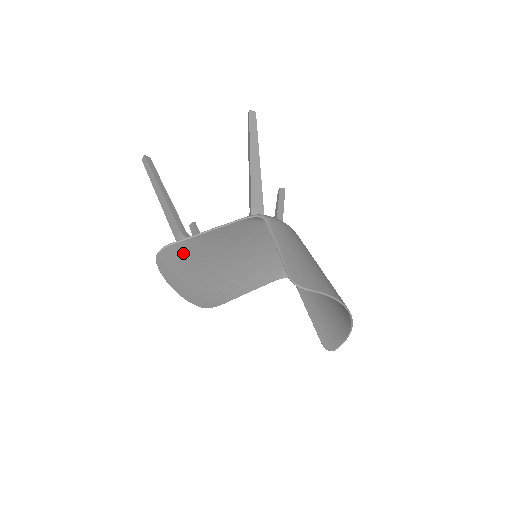
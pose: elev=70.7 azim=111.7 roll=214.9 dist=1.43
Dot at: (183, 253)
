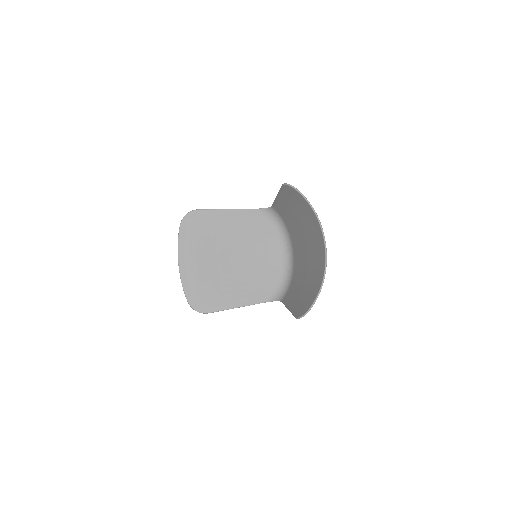
Dot at: (203, 224)
